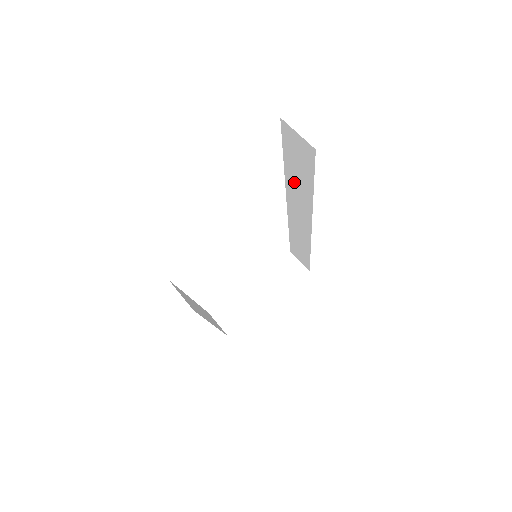
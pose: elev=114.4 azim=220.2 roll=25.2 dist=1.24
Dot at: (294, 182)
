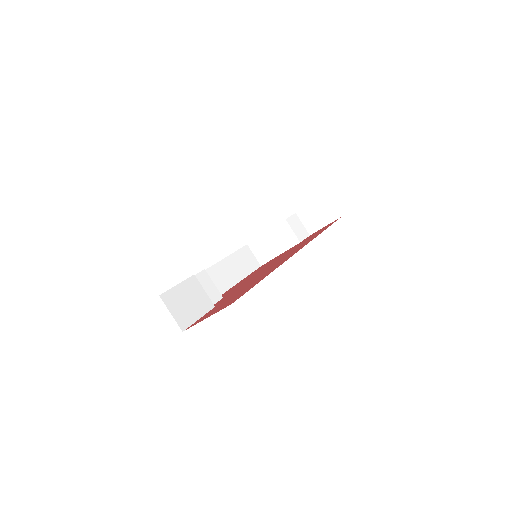
Dot at: occluded
